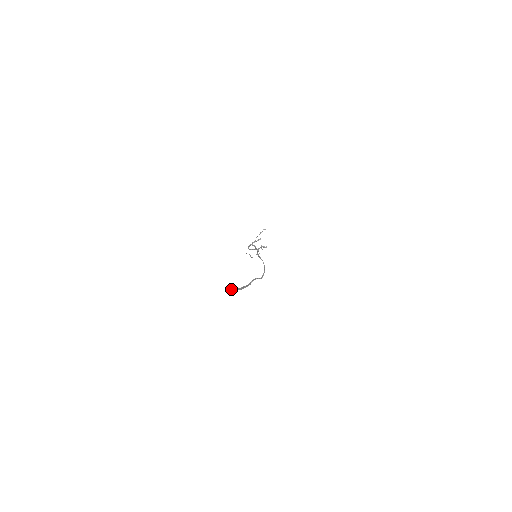
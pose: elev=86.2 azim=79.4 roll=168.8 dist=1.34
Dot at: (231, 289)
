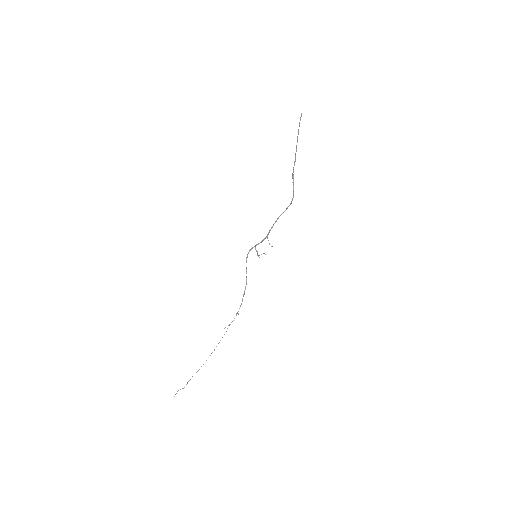
Dot at: (301, 115)
